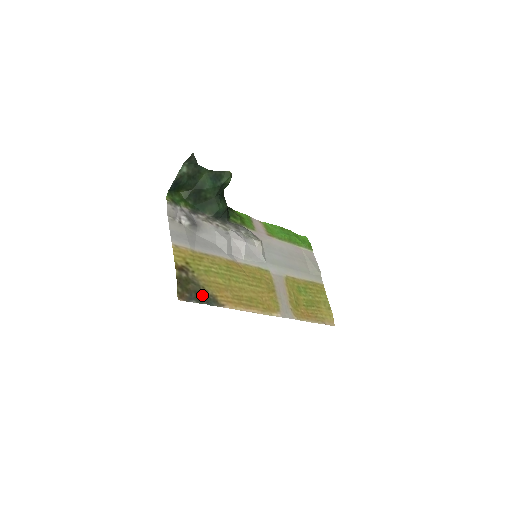
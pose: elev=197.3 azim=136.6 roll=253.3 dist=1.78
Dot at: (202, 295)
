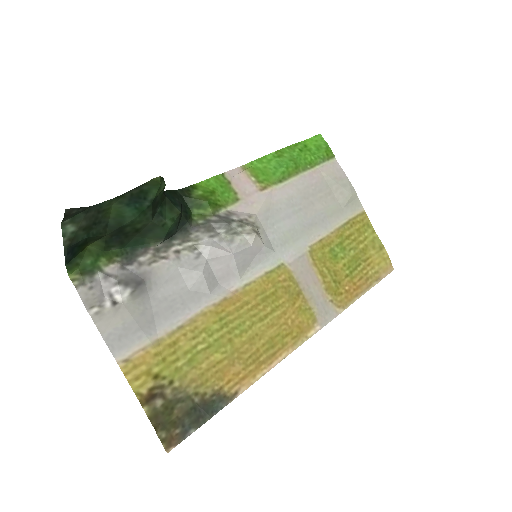
Dot at: (199, 408)
